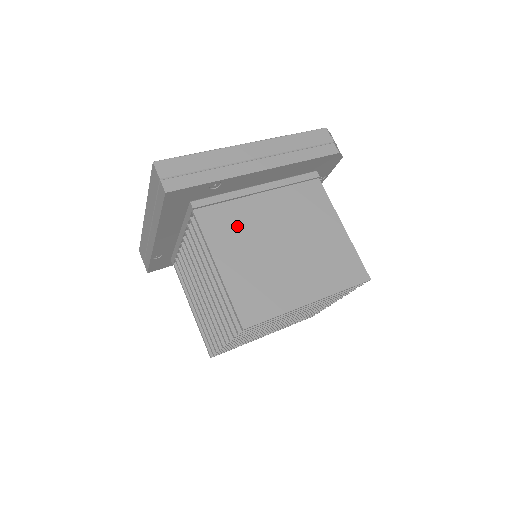
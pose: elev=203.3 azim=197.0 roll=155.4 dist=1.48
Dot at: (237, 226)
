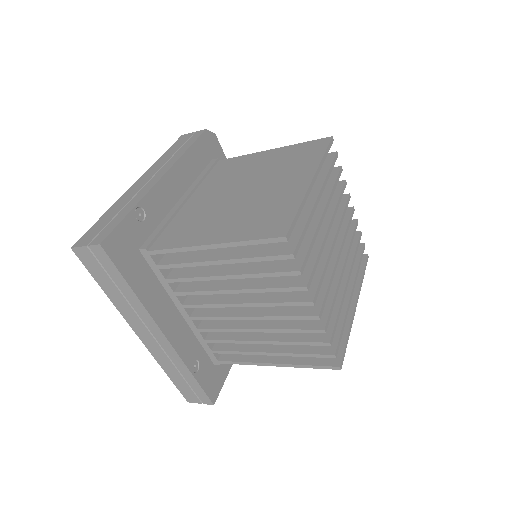
Dot at: (194, 221)
